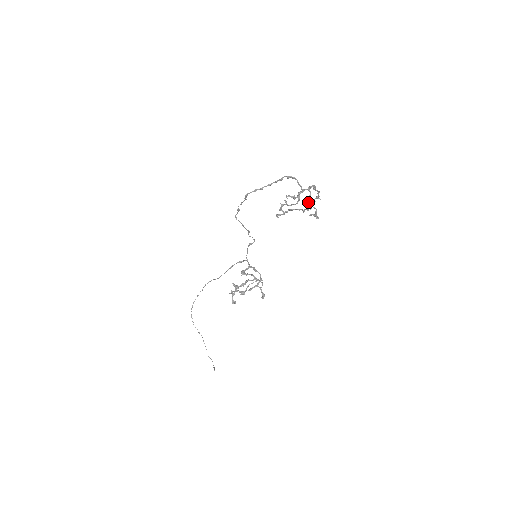
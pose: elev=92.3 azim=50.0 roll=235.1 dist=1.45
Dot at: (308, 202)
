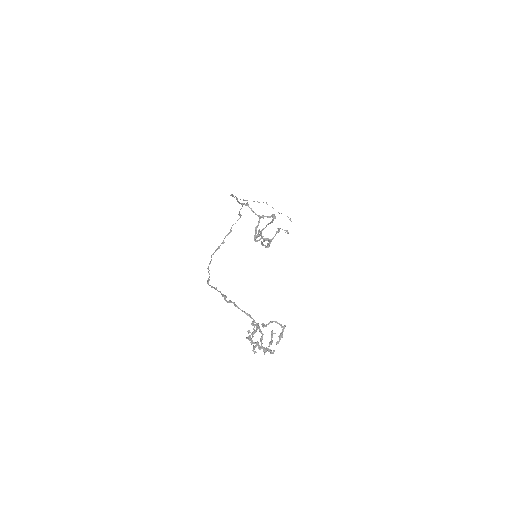
Dot at: (266, 326)
